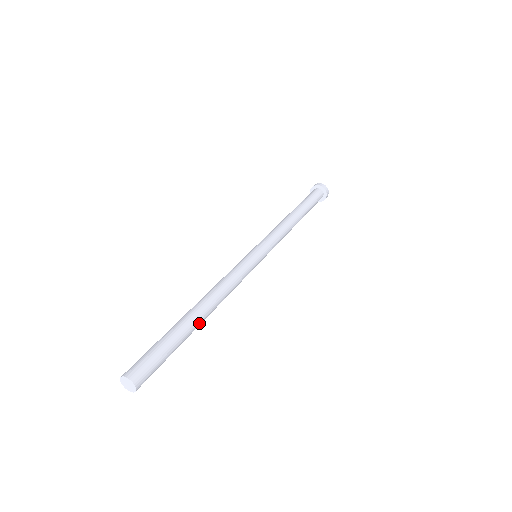
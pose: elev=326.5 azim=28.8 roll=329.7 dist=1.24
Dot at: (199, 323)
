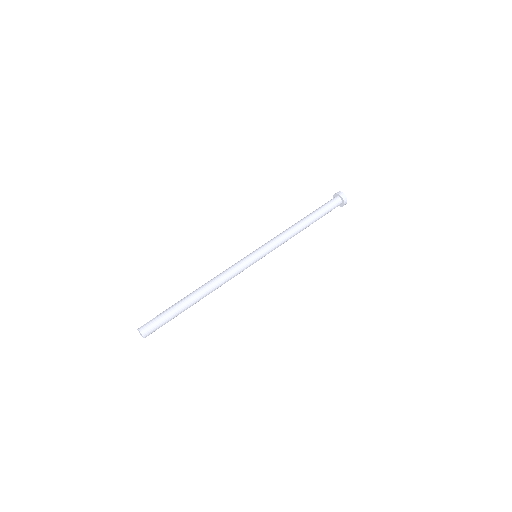
Dot at: (194, 302)
